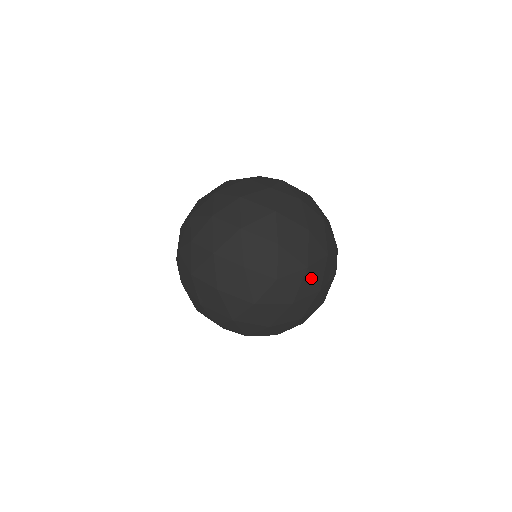
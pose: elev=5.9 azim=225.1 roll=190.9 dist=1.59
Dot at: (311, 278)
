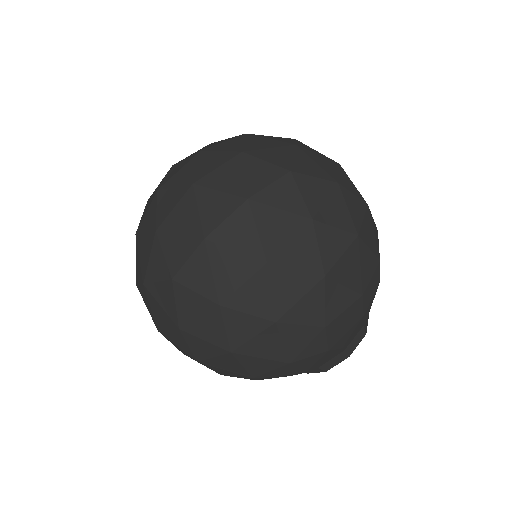
Dot at: (343, 204)
